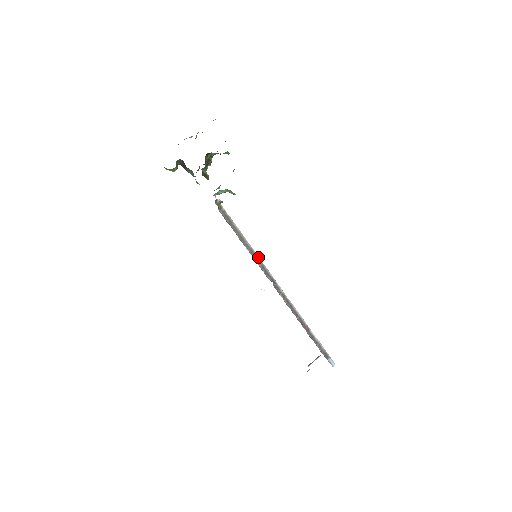
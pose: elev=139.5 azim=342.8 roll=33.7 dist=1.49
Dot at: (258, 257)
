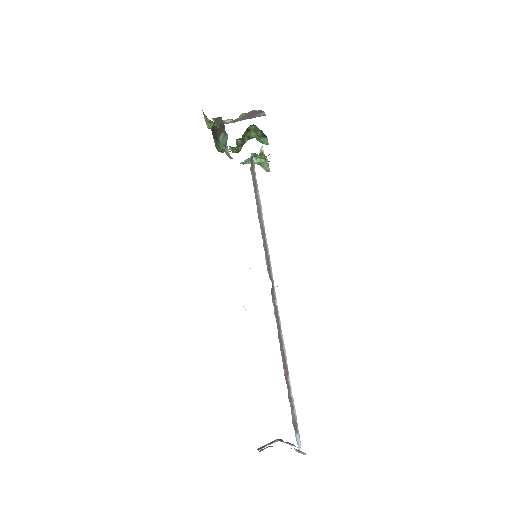
Dot at: (267, 246)
